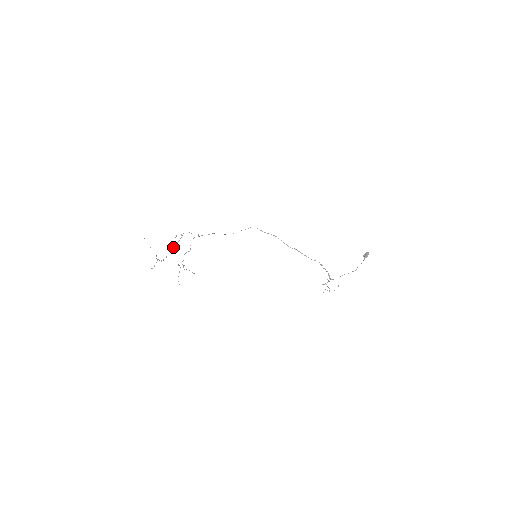
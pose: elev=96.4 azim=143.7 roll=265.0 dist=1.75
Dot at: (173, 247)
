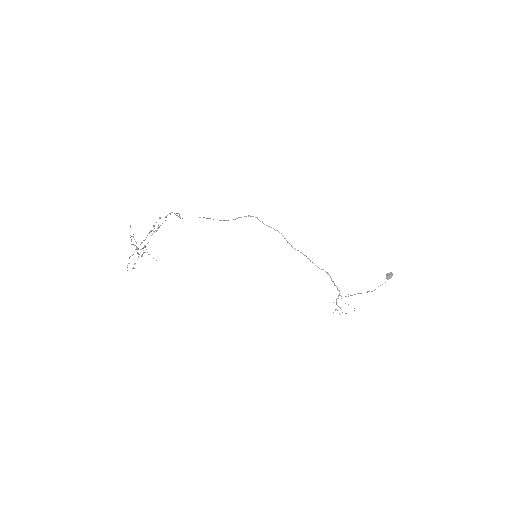
Dot at: occluded
